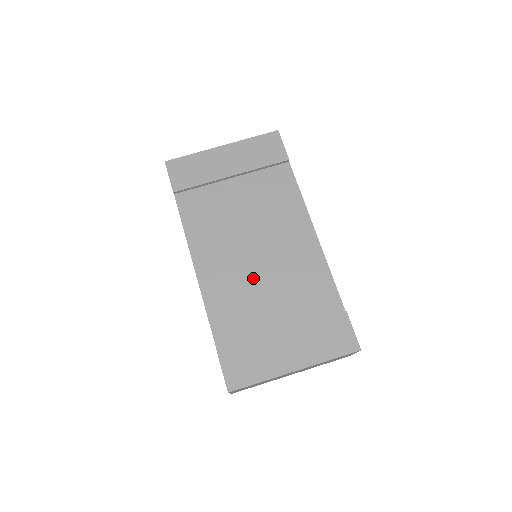
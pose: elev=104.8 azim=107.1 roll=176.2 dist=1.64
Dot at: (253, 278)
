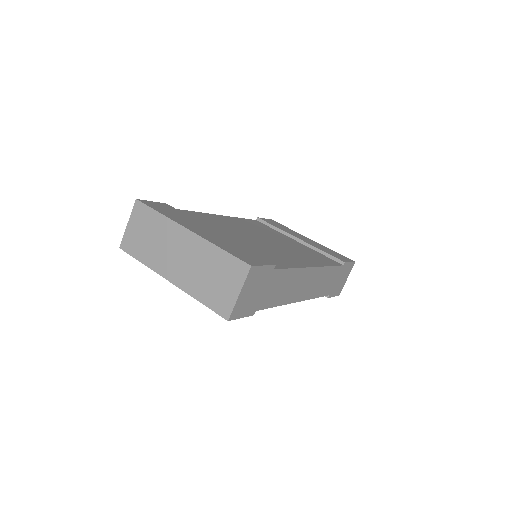
Dot at: (241, 233)
